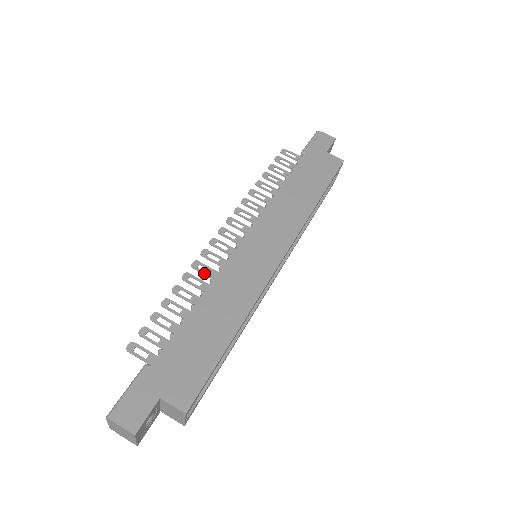
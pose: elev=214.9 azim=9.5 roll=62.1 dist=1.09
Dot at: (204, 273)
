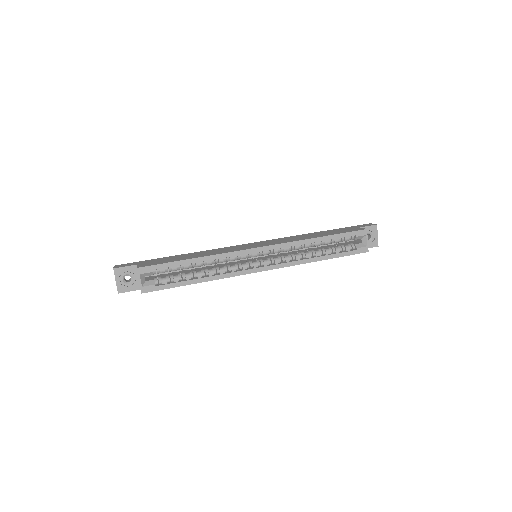
Dot at: occluded
